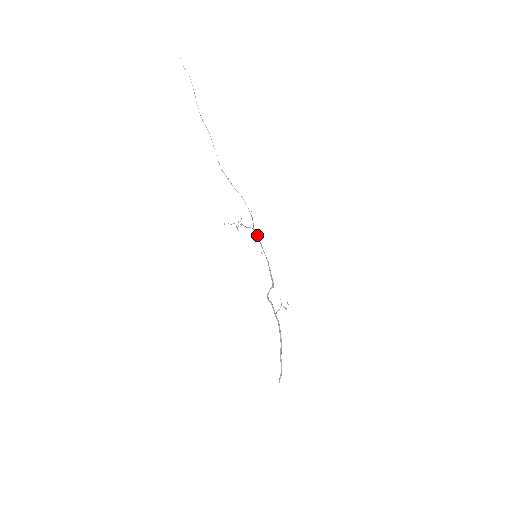
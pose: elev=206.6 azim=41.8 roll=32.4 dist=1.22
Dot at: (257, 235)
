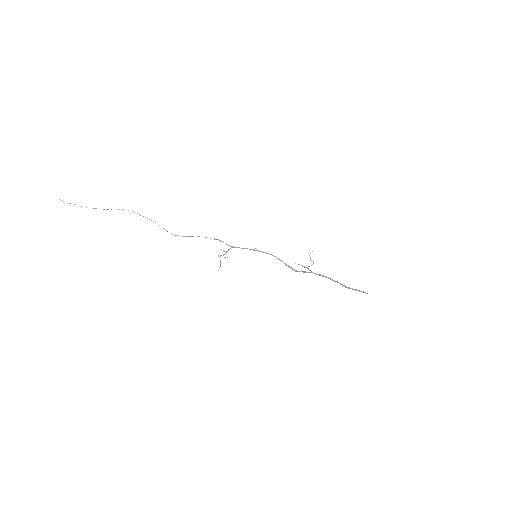
Dot at: occluded
